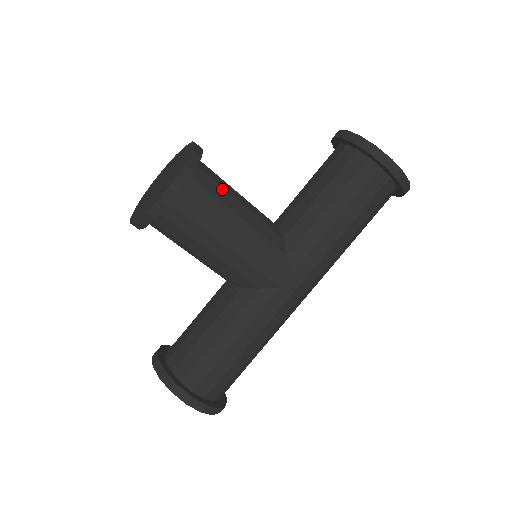
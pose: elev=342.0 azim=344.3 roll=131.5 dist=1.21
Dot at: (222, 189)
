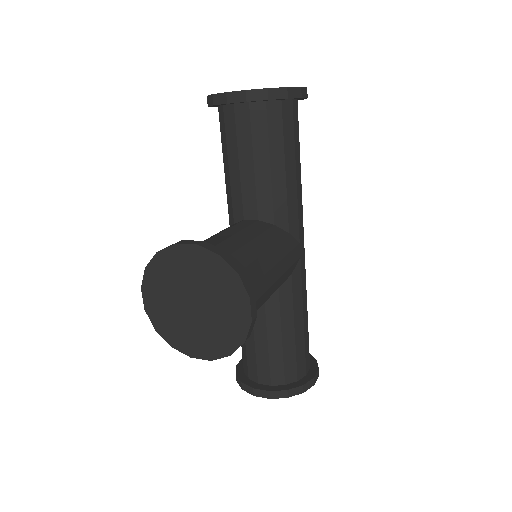
Dot at: (241, 250)
